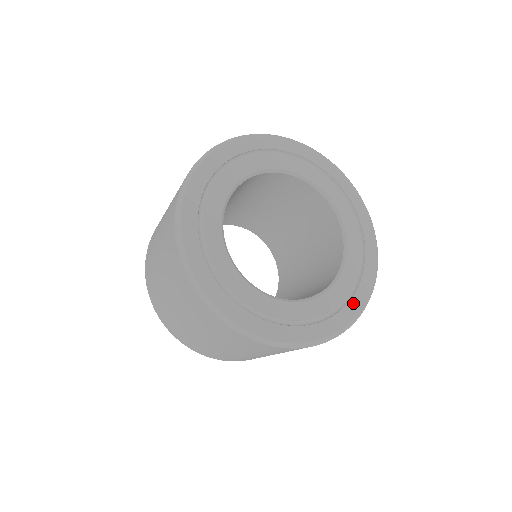
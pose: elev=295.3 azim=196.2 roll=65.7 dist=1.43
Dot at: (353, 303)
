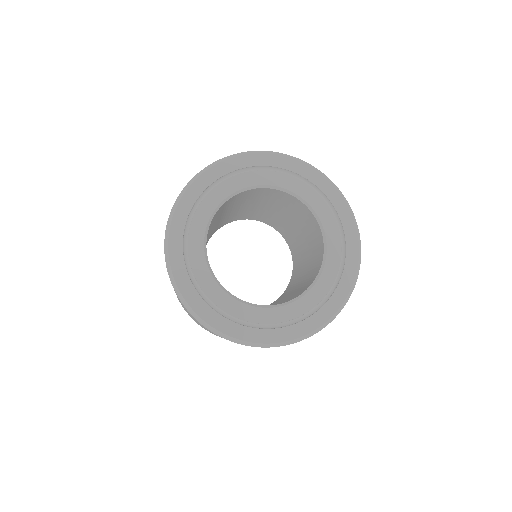
Dot at: (295, 328)
